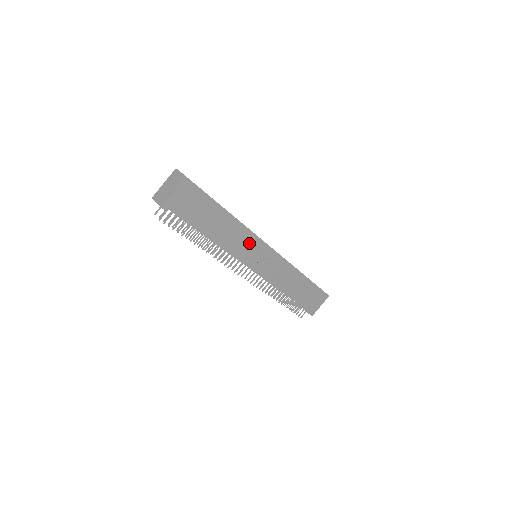
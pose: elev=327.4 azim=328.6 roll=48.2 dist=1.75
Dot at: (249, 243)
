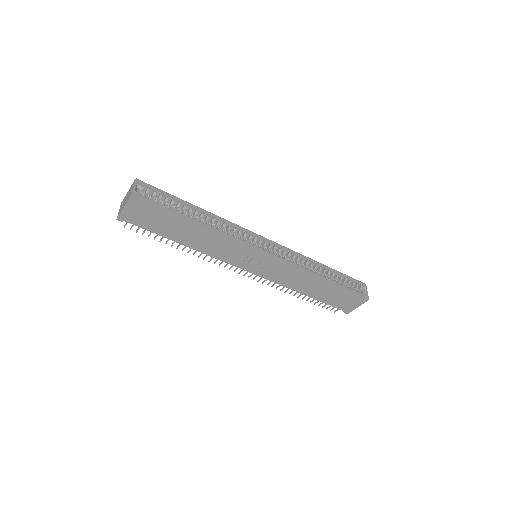
Dot at: (234, 249)
